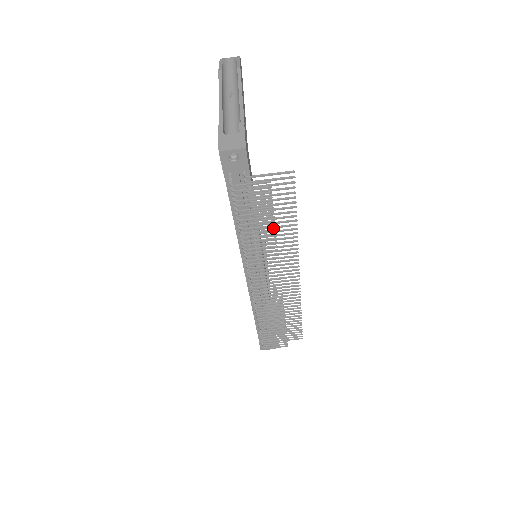
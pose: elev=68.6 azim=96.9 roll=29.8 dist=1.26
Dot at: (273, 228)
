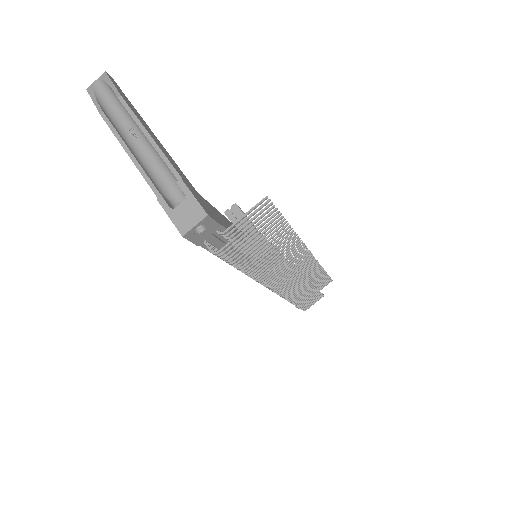
Dot at: occluded
